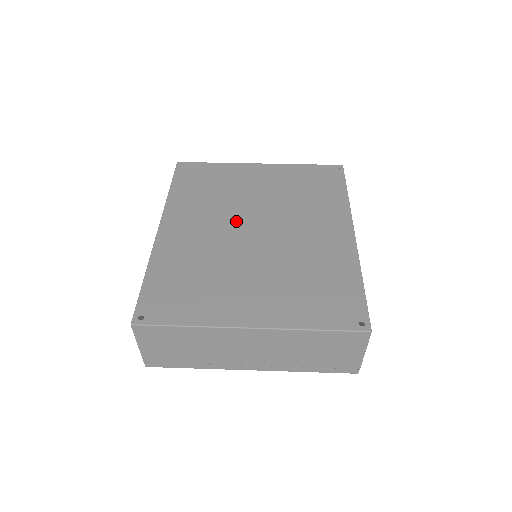
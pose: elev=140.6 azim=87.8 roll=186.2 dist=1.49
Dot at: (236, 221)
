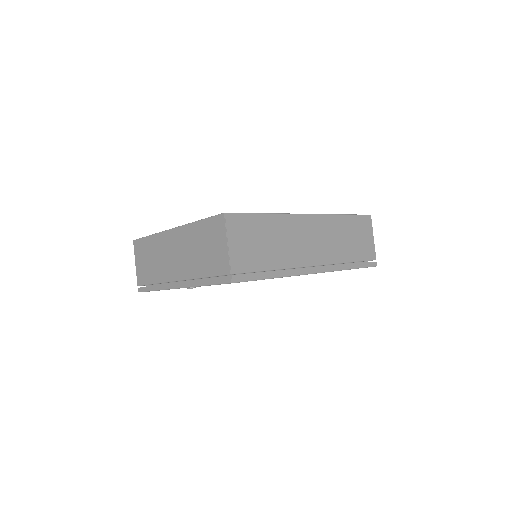
Dot at: occluded
